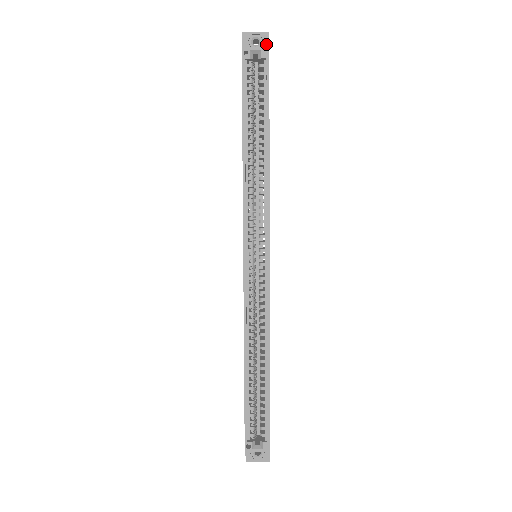
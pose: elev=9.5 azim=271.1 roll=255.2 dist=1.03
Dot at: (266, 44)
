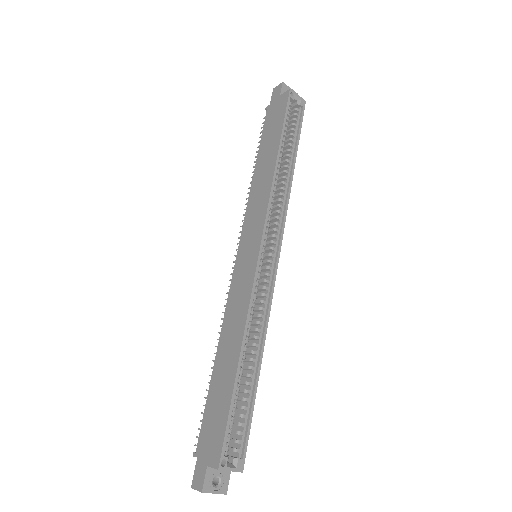
Dot at: occluded
